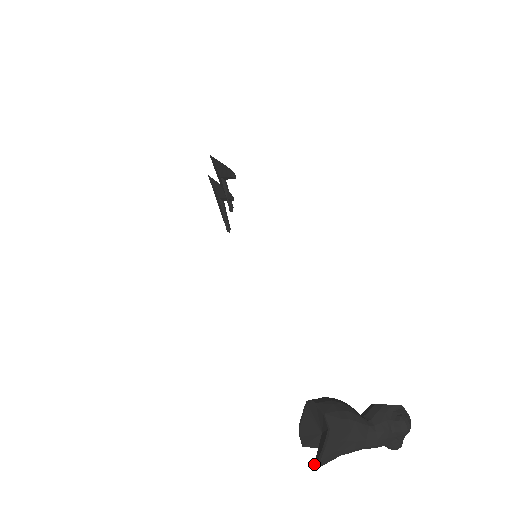
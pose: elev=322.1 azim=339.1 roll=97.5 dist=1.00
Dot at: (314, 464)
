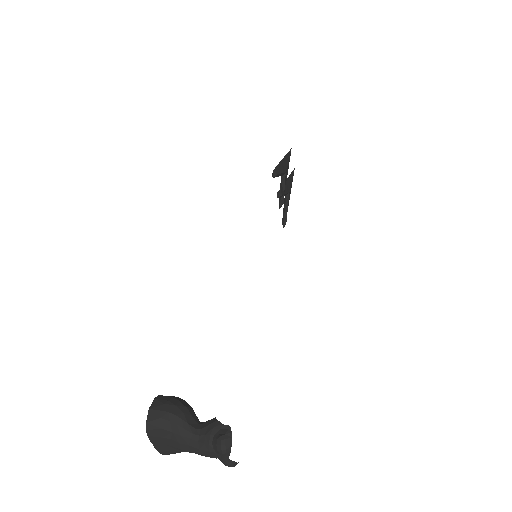
Dot at: occluded
